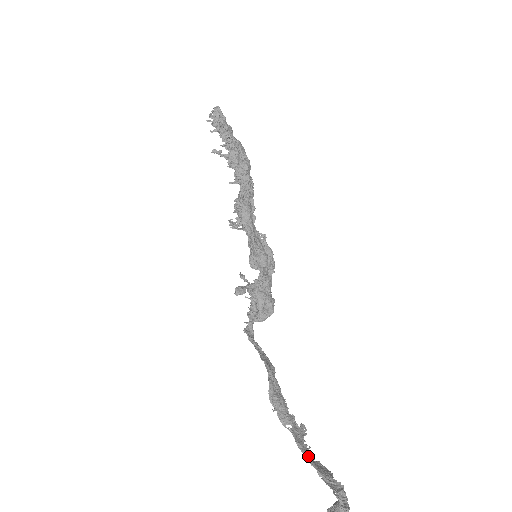
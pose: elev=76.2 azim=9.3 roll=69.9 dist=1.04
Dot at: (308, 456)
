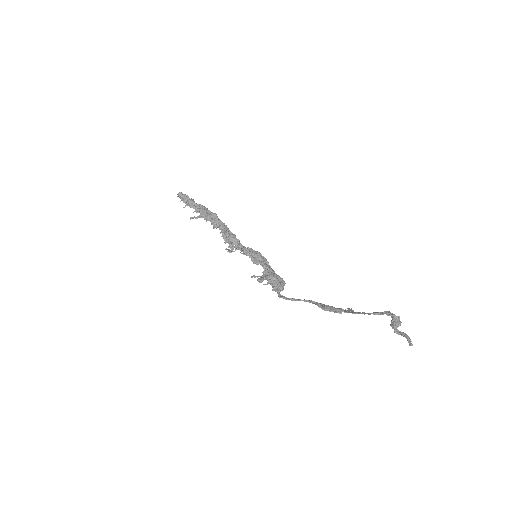
Dot at: (363, 313)
